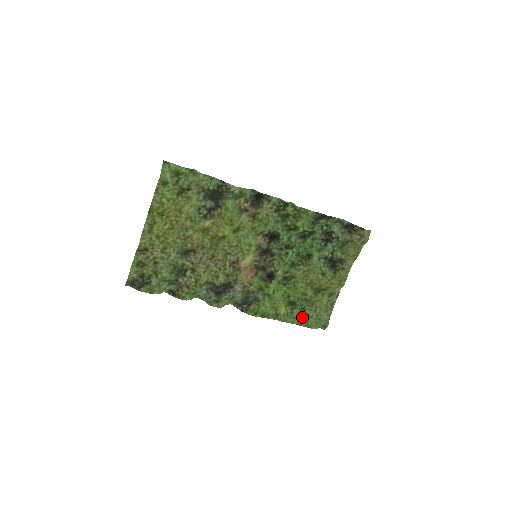
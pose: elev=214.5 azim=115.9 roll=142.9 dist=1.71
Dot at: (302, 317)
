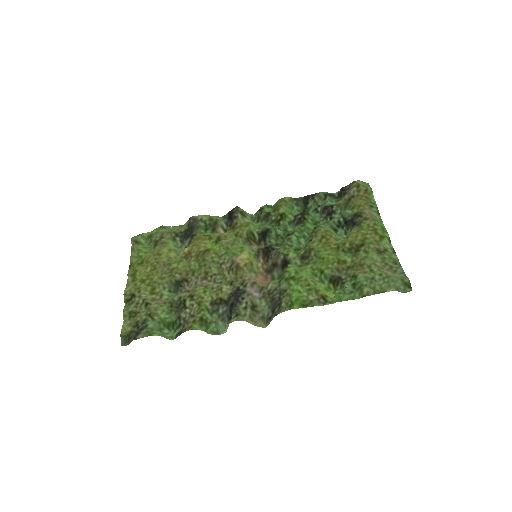
Dot at: (359, 284)
